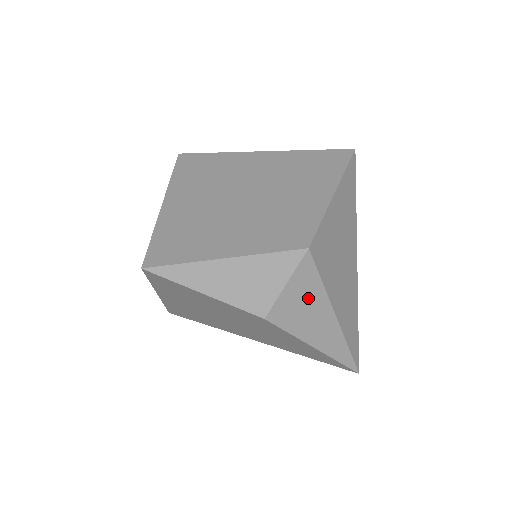
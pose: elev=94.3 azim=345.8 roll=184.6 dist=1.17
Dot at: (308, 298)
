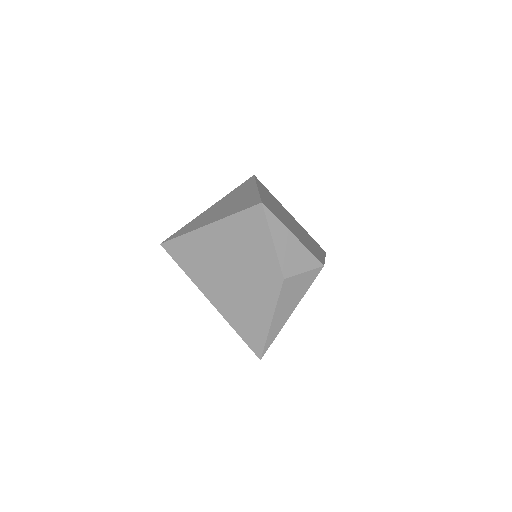
Dot at: (300, 289)
